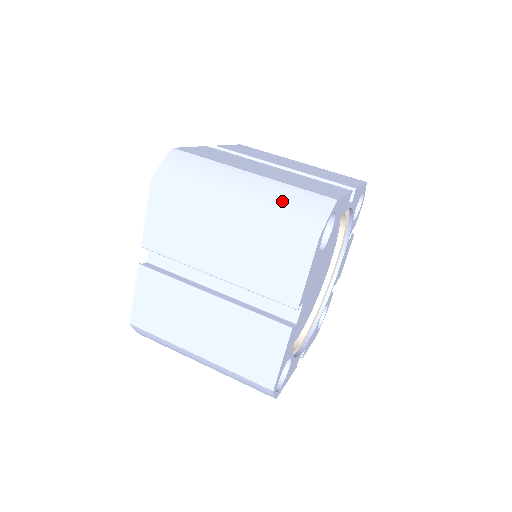
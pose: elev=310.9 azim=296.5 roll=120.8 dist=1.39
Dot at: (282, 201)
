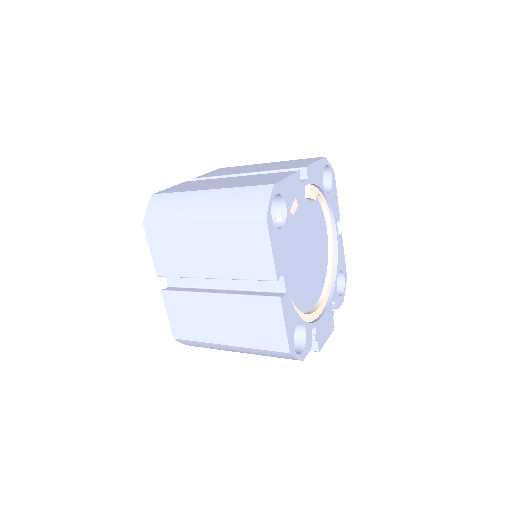
Dot at: occluded
